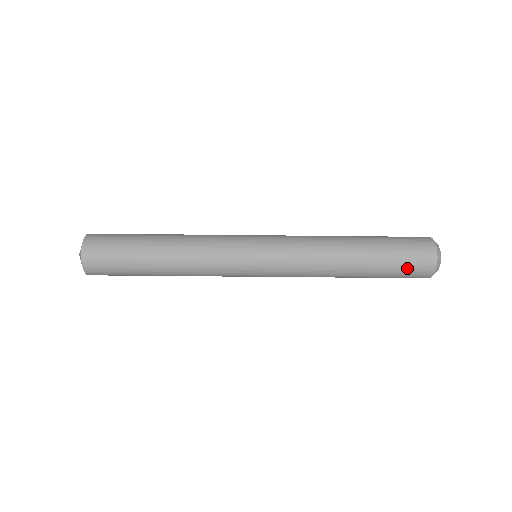
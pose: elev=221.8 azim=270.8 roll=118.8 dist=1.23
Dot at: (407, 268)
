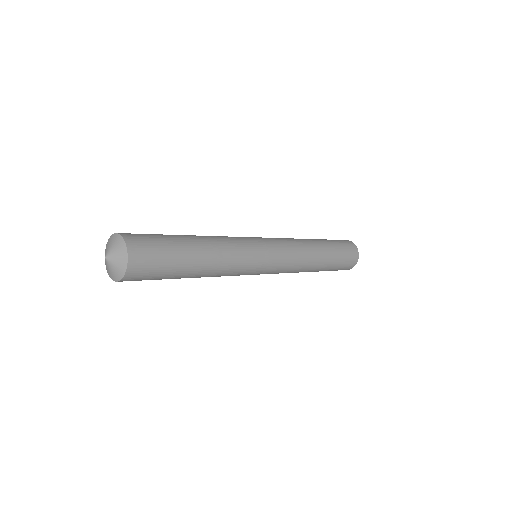
Dot at: (343, 266)
